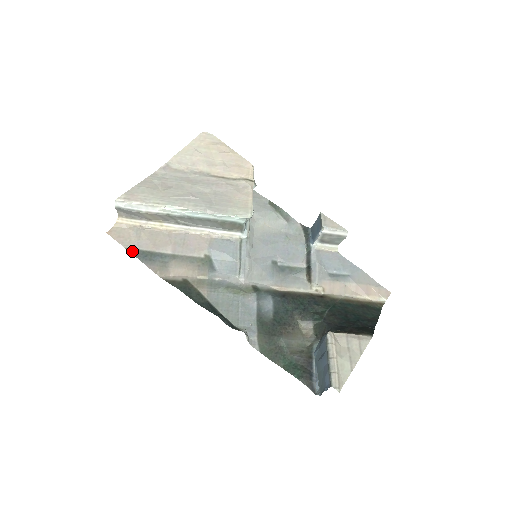
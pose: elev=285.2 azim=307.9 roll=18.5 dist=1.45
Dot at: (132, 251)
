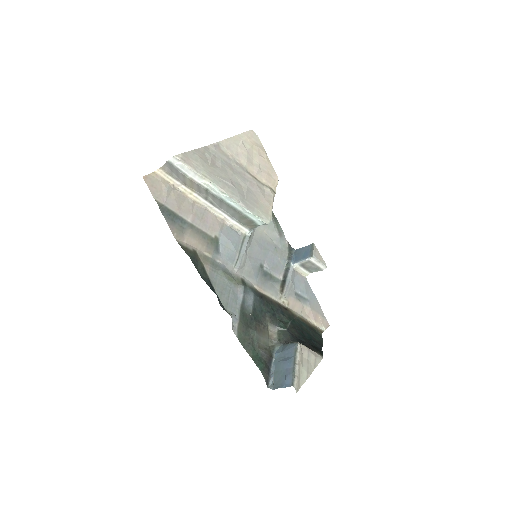
Dot at: (160, 205)
